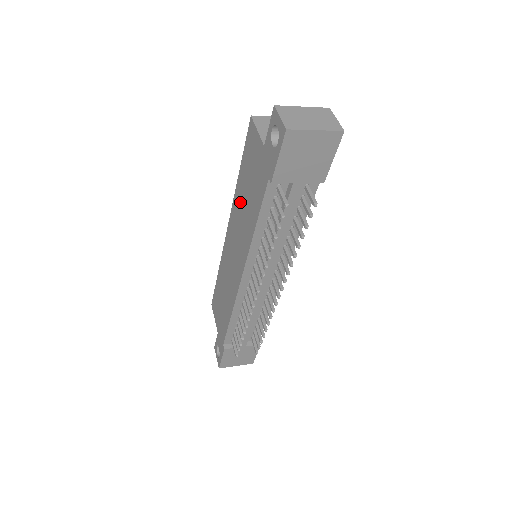
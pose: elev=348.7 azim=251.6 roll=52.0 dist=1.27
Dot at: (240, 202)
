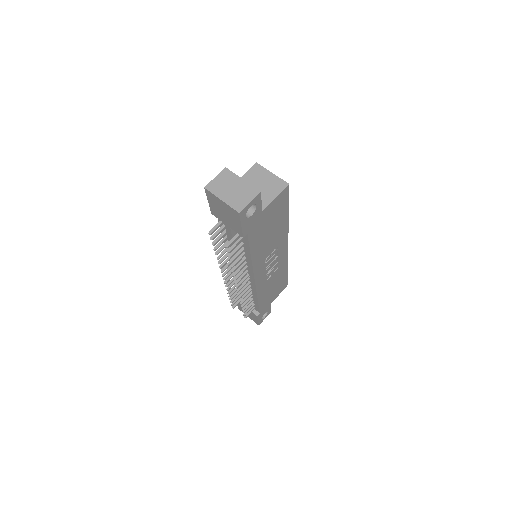
Dot at: occluded
